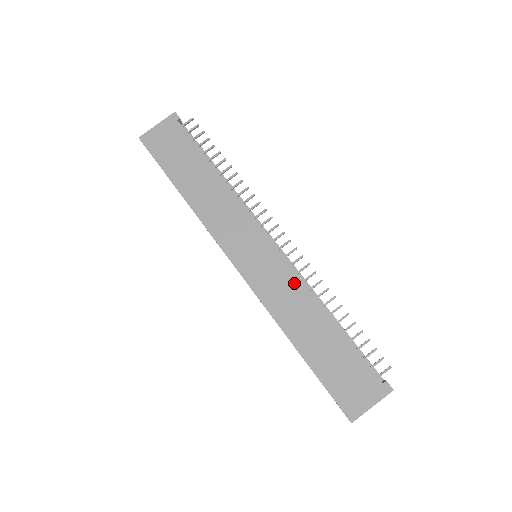
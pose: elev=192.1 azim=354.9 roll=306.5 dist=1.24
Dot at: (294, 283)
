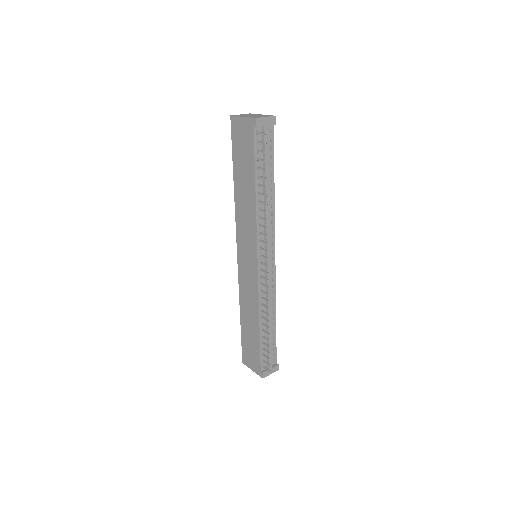
Dot at: (255, 294)
